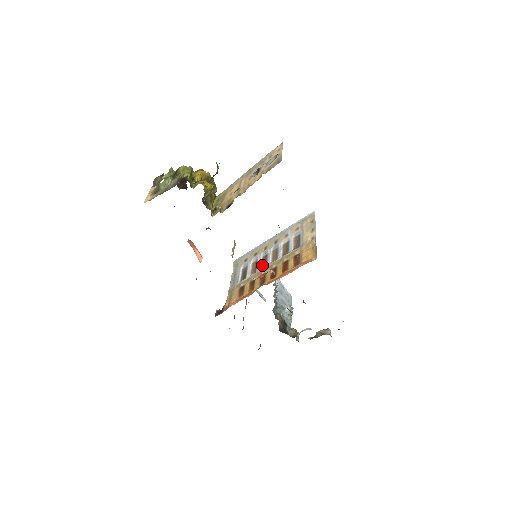
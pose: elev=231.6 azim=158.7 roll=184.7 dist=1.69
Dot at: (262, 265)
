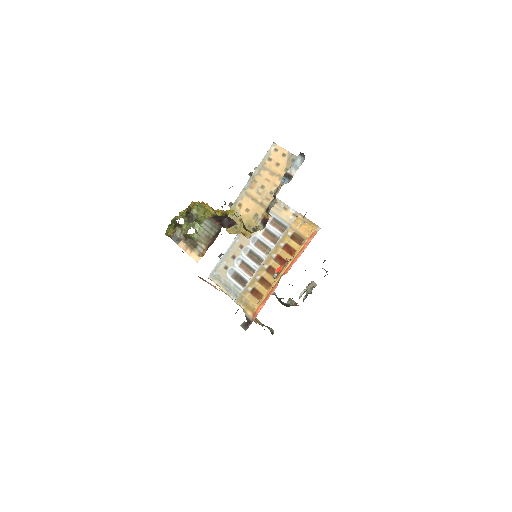
Dot at: (256, 262)
